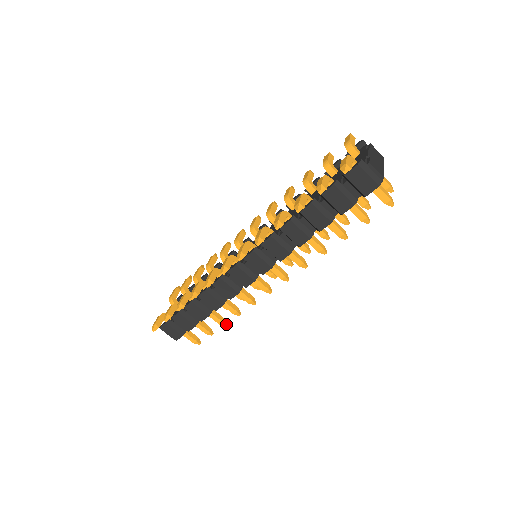
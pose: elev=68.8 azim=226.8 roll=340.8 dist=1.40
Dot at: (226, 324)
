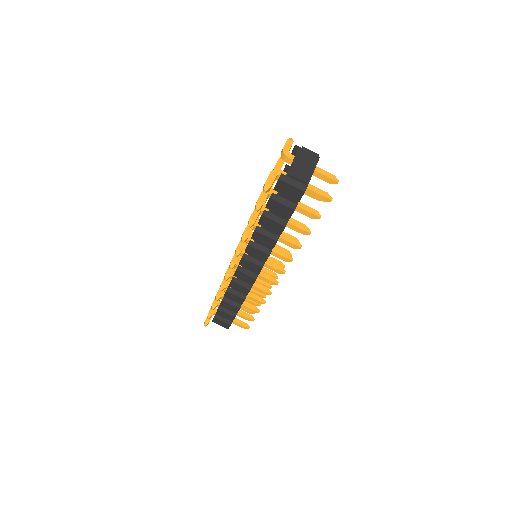
Dot at: (259, 311)
